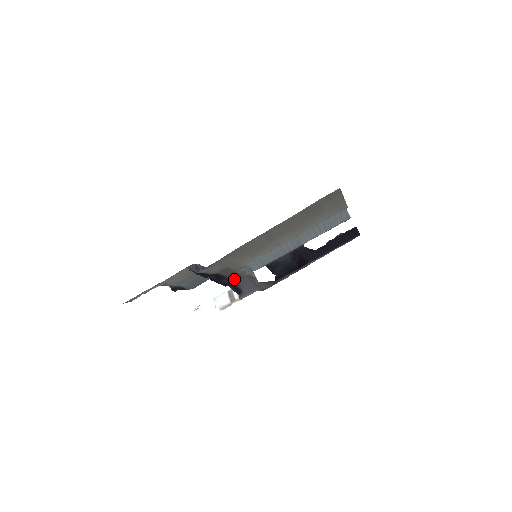
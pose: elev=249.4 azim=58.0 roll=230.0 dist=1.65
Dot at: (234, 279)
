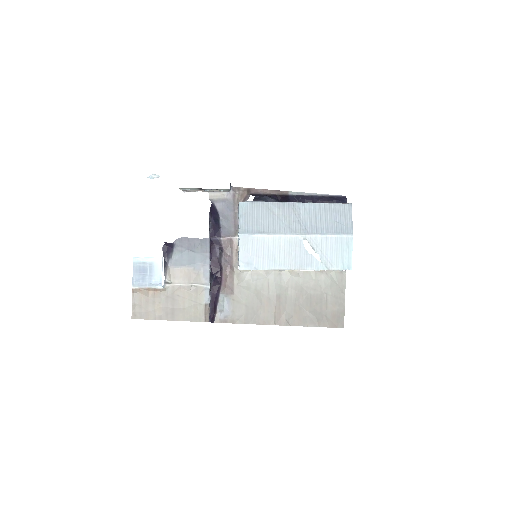
Dot at: (224, 245)
